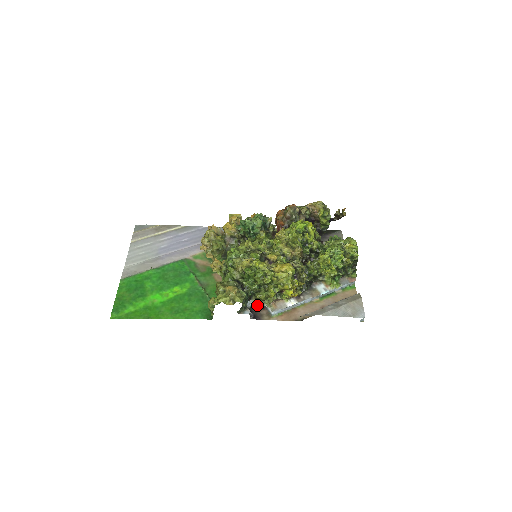
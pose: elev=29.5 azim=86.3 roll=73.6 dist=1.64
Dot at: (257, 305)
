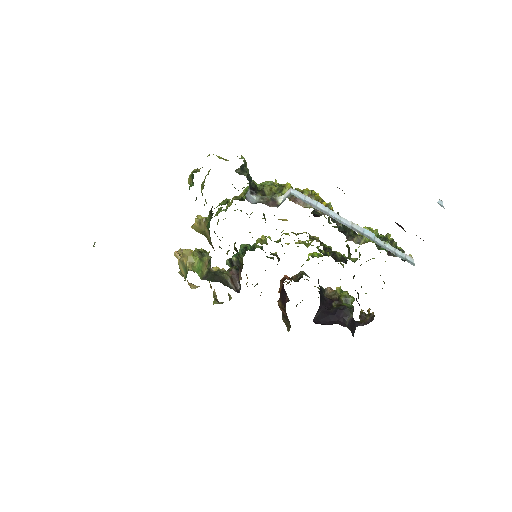
Dot at: (265, 200)
